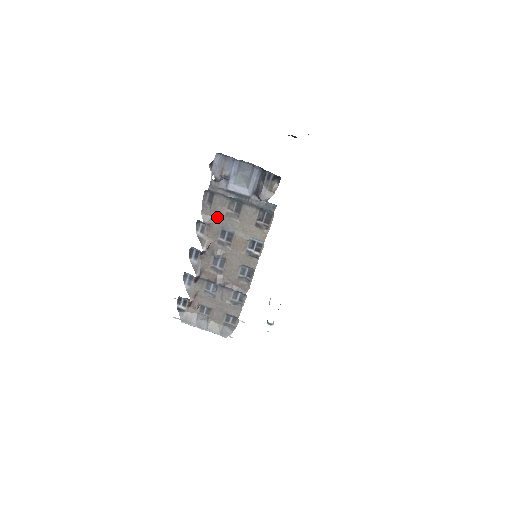
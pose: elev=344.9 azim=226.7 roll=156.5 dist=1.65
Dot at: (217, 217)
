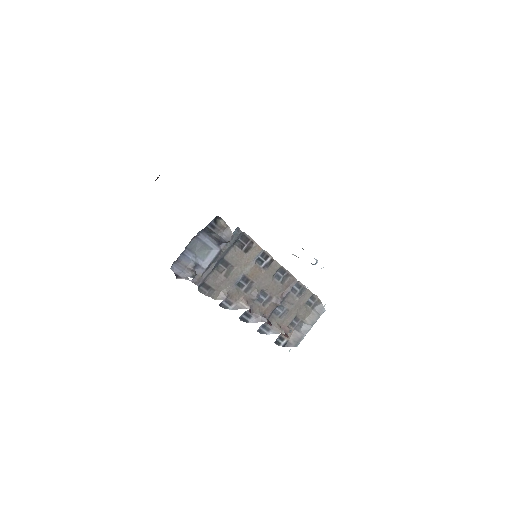
Dot at: (224, 286)
